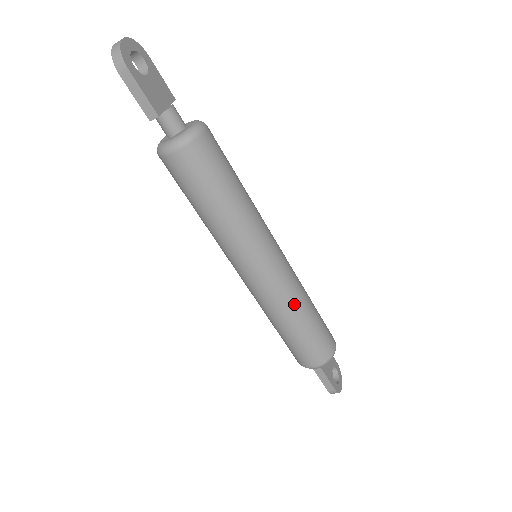
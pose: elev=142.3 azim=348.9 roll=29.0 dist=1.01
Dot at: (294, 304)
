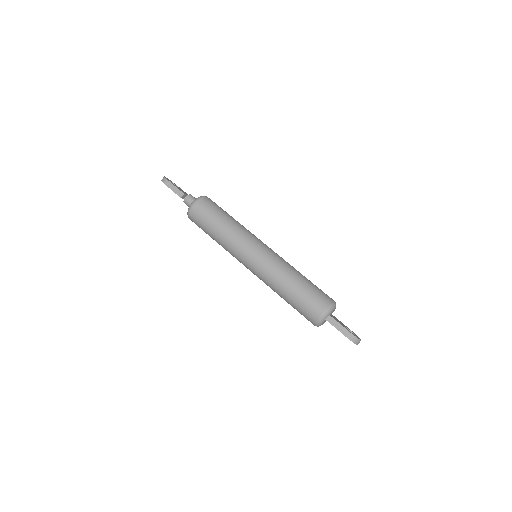
Dot at: (287, 269)
